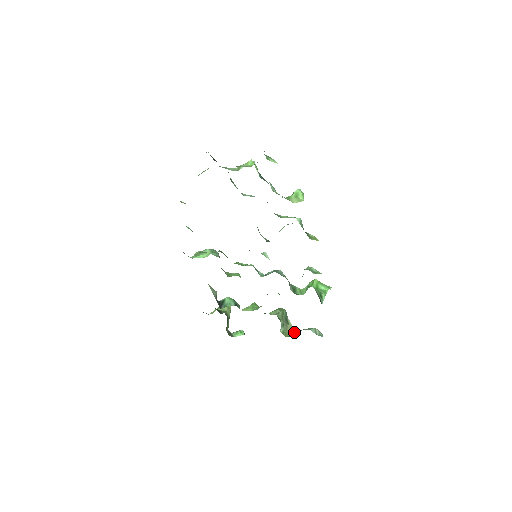
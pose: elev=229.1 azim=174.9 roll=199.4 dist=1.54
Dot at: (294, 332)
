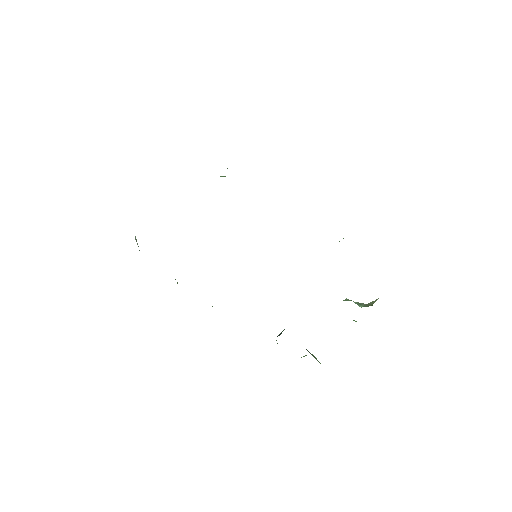
Dot at: occluded
